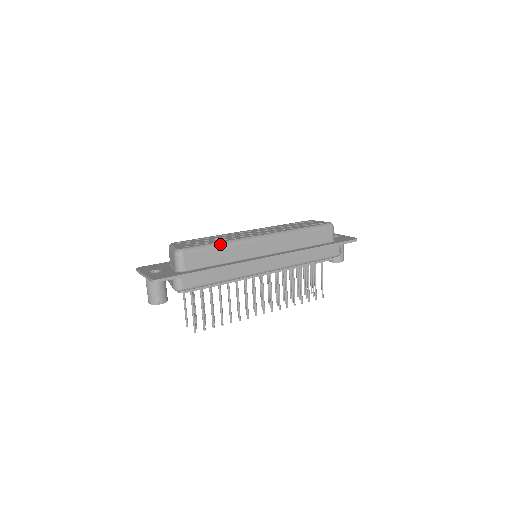
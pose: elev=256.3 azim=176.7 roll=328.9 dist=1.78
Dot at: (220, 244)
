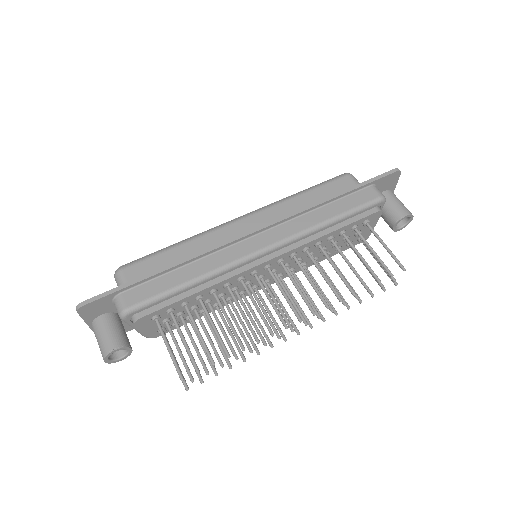
Dot at: (175, 244)
